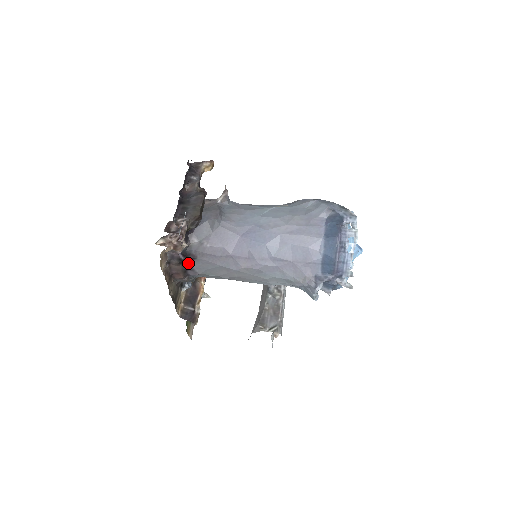
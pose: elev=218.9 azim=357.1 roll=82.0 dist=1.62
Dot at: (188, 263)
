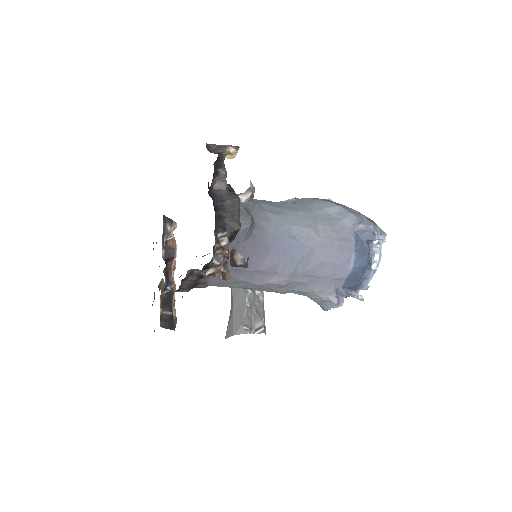
Dot at: (204, 277)
